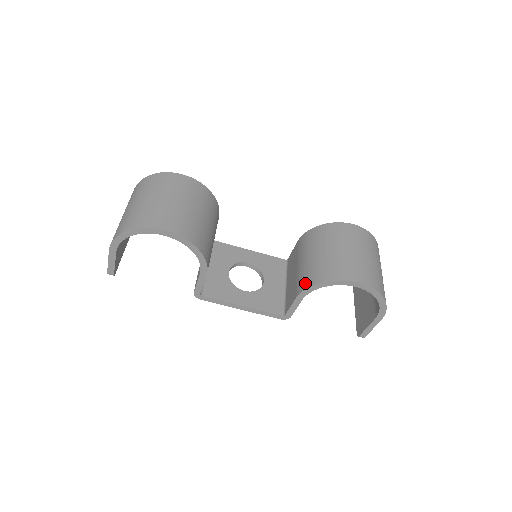
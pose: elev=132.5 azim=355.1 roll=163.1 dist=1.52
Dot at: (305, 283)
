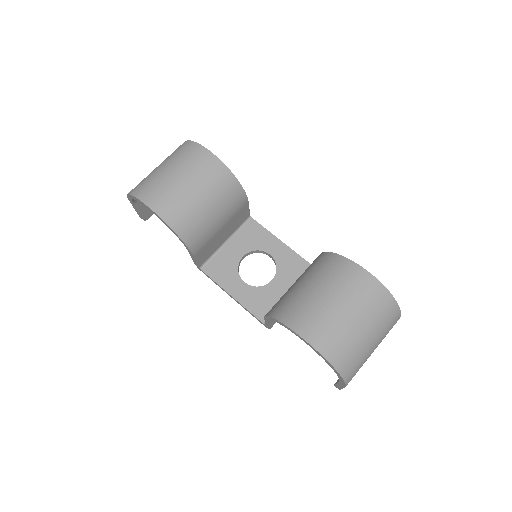
Dot at: (272, 309)
